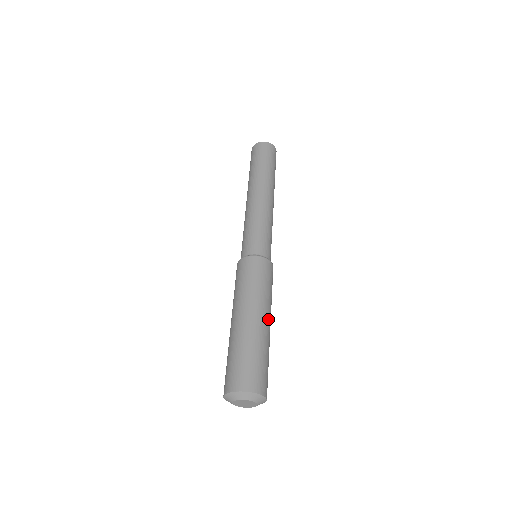
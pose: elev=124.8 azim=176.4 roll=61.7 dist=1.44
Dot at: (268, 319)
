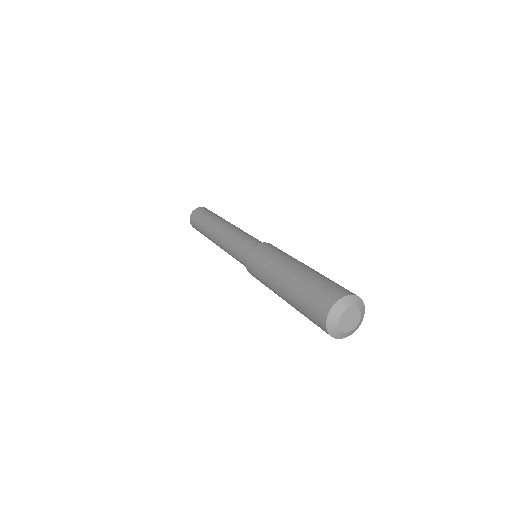
Dot at: occluded
